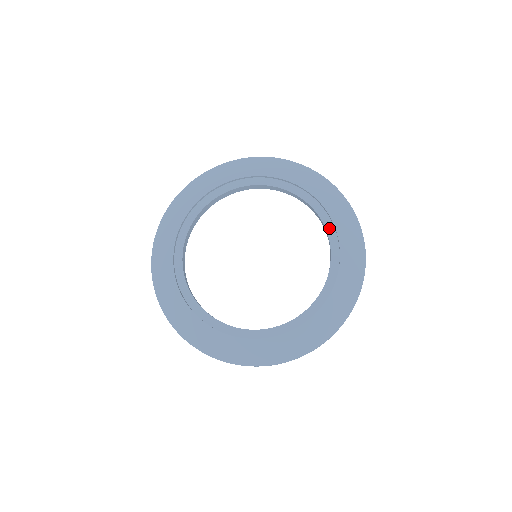
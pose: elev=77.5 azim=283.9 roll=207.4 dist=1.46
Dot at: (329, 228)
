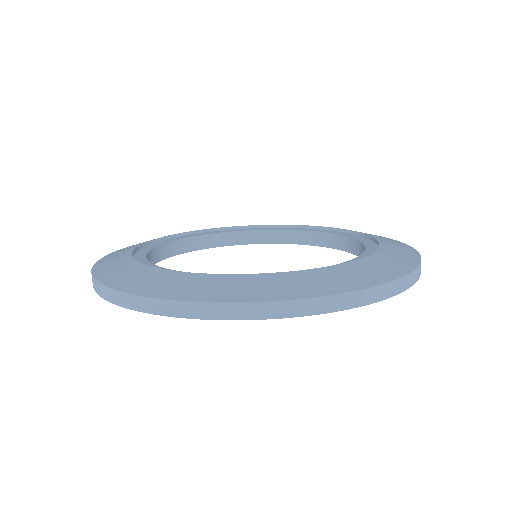
Dot at: (361, 239)
